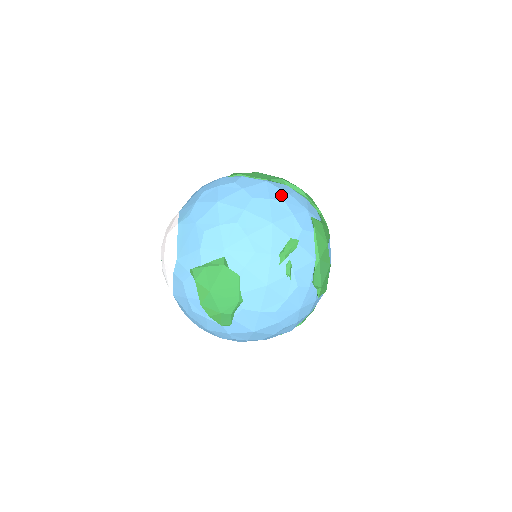
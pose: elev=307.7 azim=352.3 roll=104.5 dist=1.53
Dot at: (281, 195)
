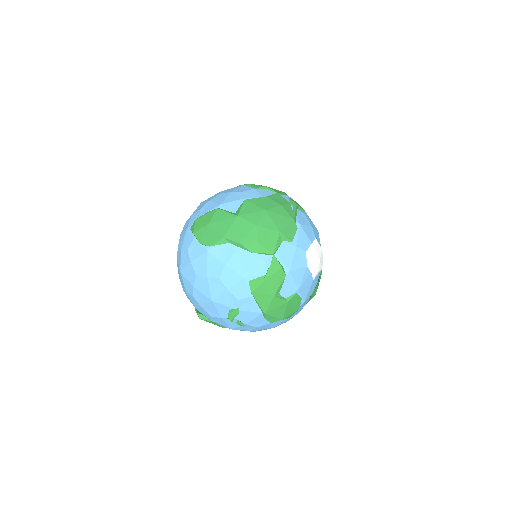
Dot at: (217, 269)
